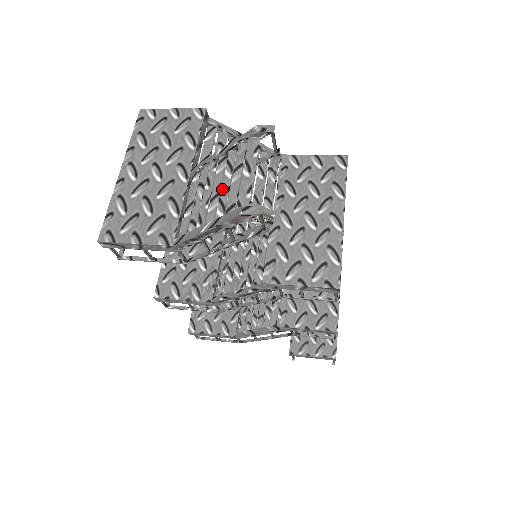
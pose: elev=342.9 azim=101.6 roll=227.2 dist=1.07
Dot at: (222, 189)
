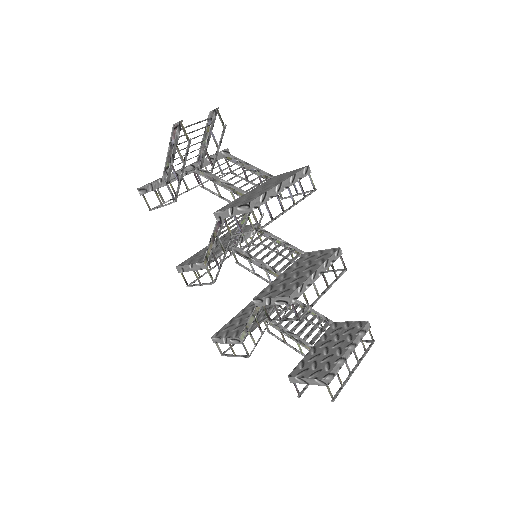
Dot at: occluded
